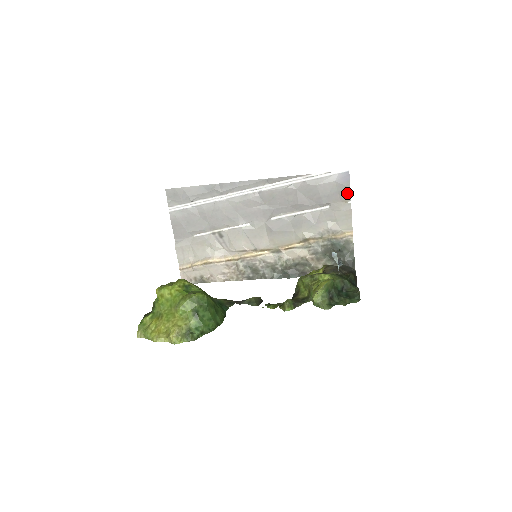
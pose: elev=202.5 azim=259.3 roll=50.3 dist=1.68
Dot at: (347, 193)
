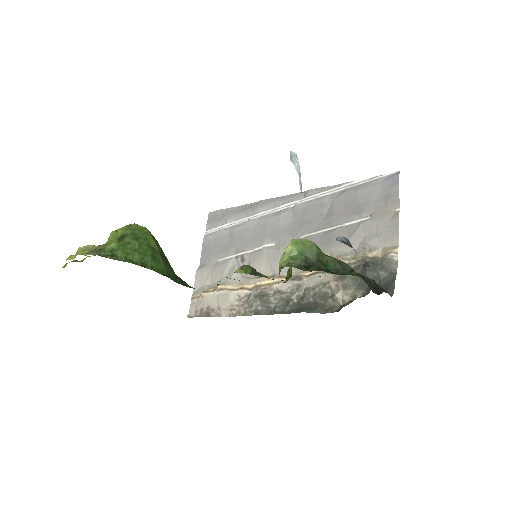
Dot at: (395, 198)
